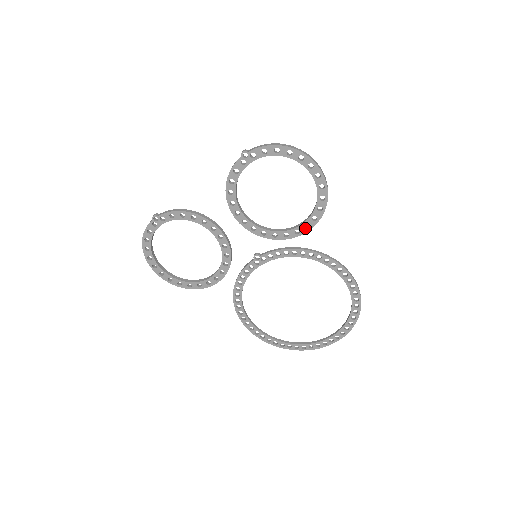
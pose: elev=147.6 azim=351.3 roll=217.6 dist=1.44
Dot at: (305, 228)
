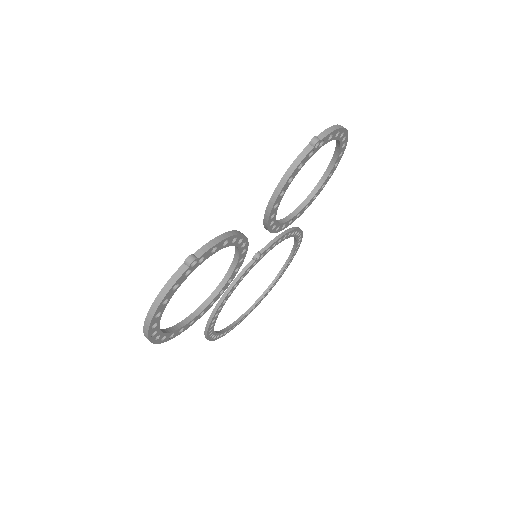
Dot at: (305, 209)
